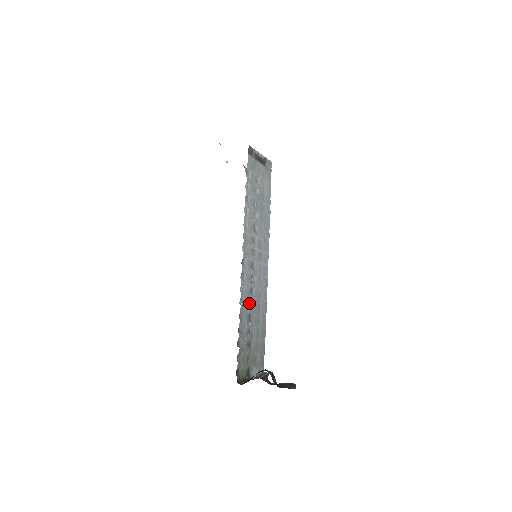
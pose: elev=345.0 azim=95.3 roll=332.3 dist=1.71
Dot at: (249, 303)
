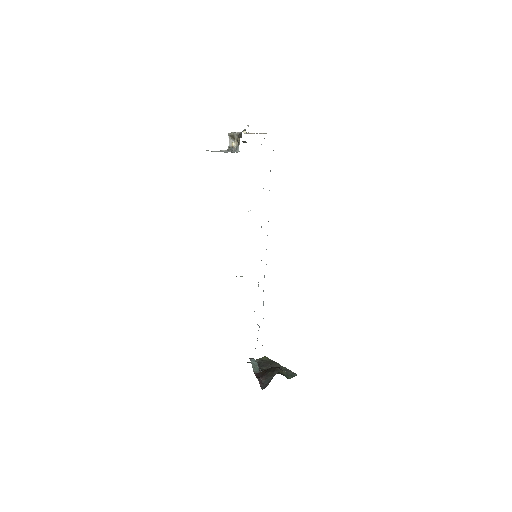
Dot at: occluded
